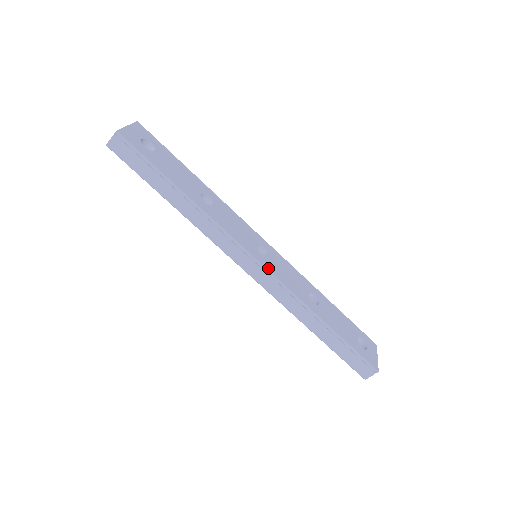
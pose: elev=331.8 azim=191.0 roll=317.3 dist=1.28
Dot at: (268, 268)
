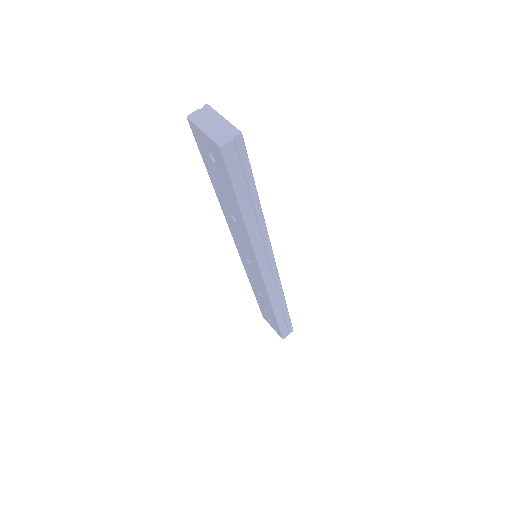
Dot at: (276, 269)
